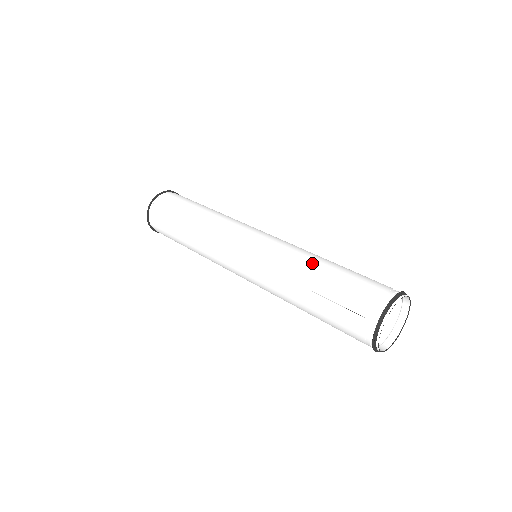
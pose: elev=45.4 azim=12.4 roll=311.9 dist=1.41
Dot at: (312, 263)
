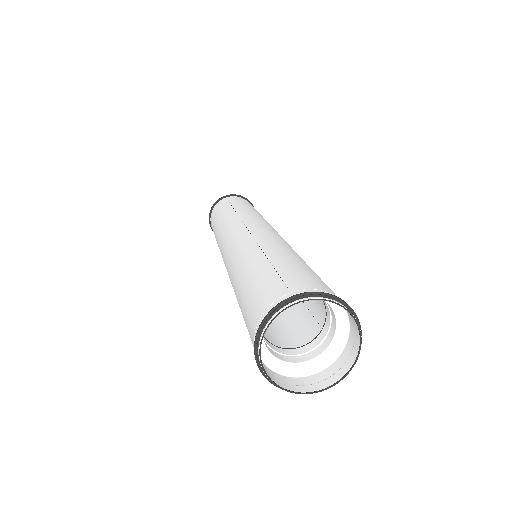
Dot at: (298, 255)
